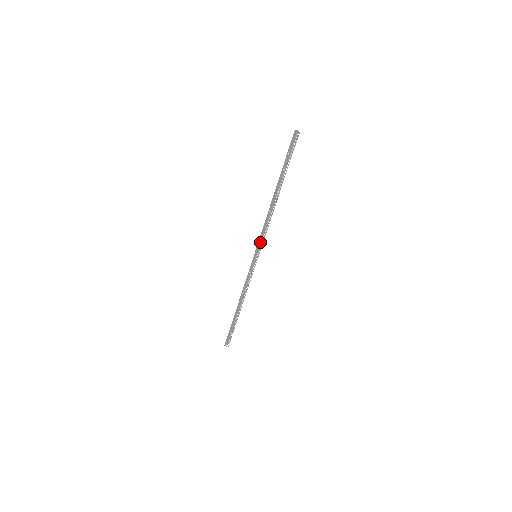
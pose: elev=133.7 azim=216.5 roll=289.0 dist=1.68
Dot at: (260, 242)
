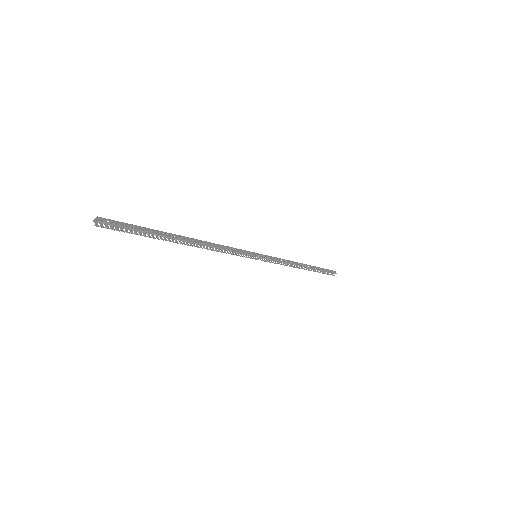
Dot at: (239, 255)
